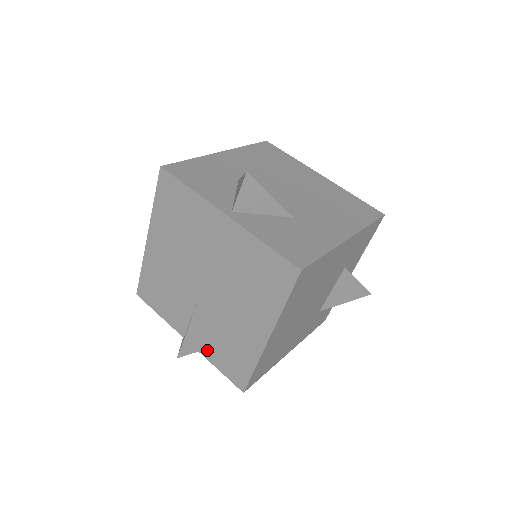
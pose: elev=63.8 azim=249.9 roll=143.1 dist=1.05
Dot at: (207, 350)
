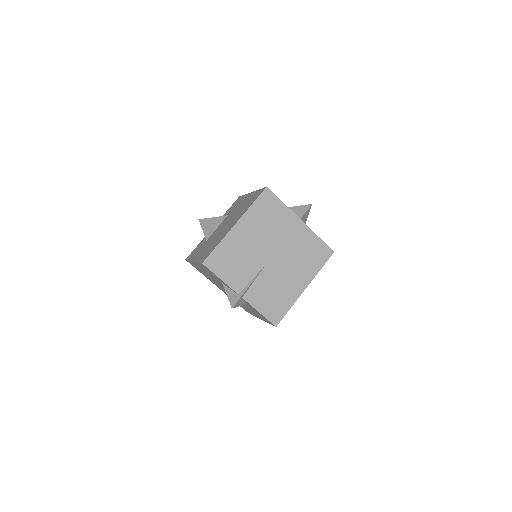
Dot at: (257, 301)
